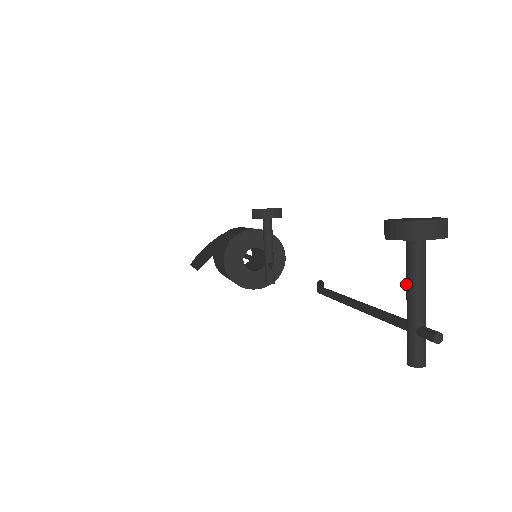
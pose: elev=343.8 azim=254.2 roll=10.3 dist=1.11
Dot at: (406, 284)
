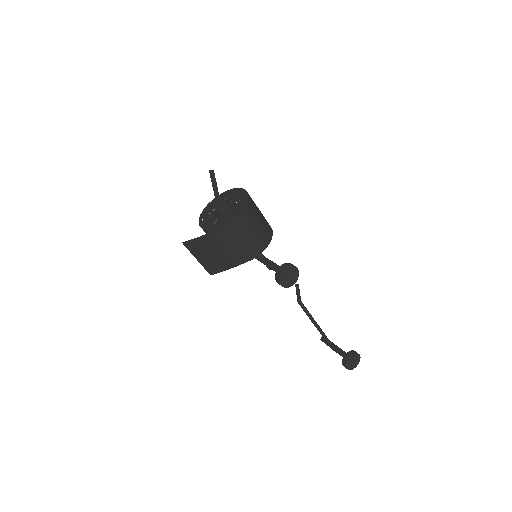
Dot at: (337, 352)
